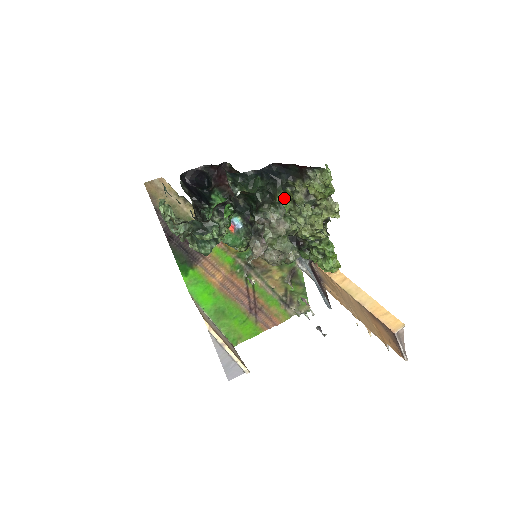
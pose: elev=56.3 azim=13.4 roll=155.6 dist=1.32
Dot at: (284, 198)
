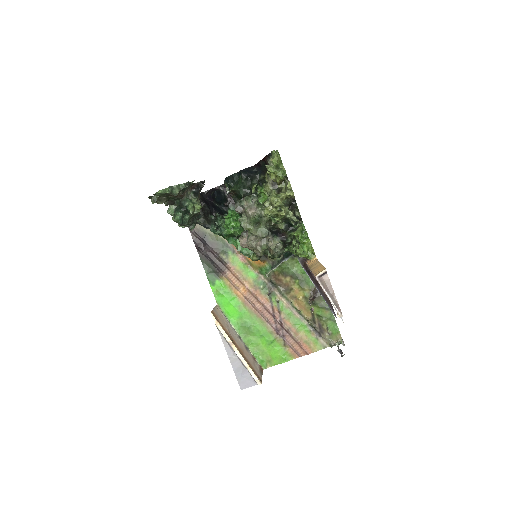
Dot at: (264, 194)
